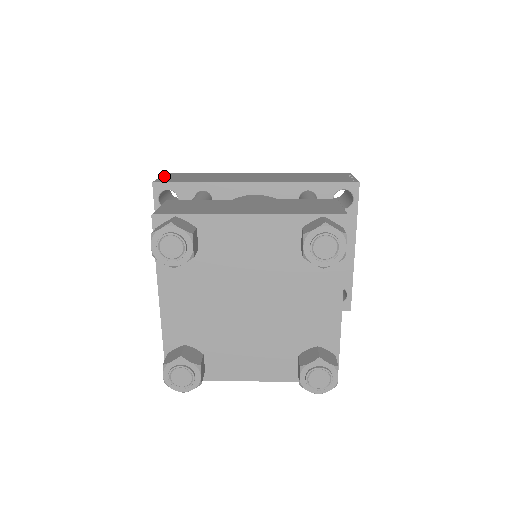
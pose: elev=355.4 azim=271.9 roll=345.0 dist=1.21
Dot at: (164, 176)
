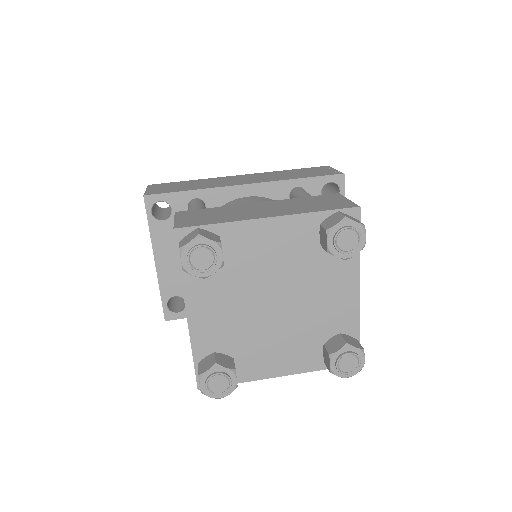
Dot at: (150, 188)
